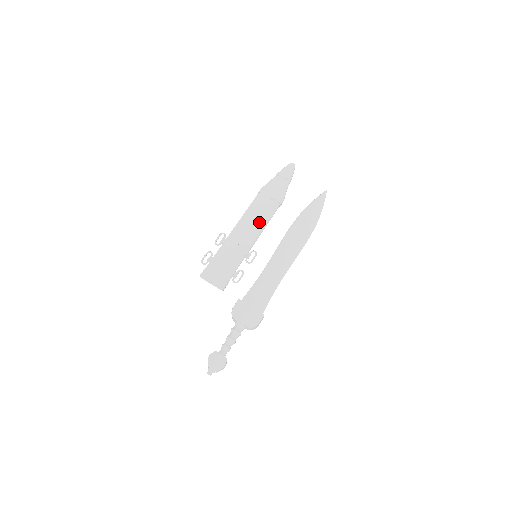
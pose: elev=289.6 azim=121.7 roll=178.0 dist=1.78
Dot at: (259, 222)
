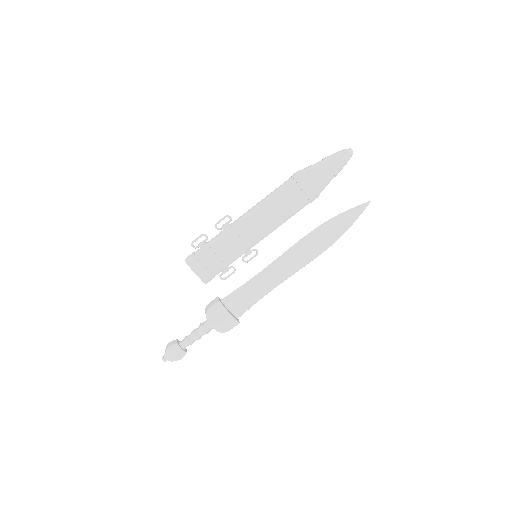
Dot at: (276, 219)
